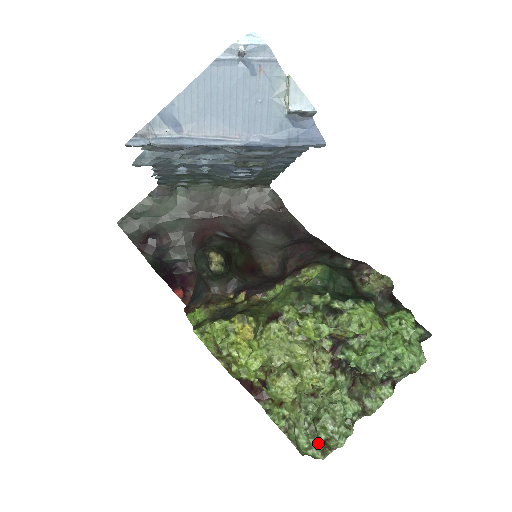
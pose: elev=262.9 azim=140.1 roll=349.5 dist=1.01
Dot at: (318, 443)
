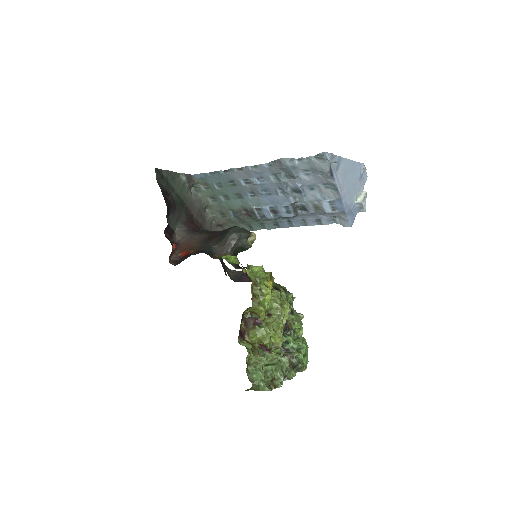
Dot at: (269, 379)
